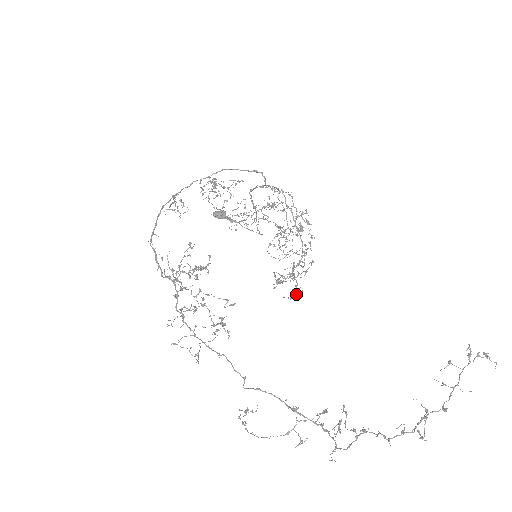
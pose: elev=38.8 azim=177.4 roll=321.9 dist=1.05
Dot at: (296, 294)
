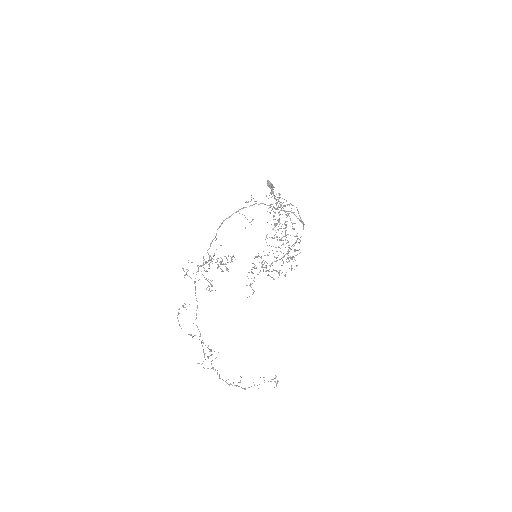
Dot at: occluded
